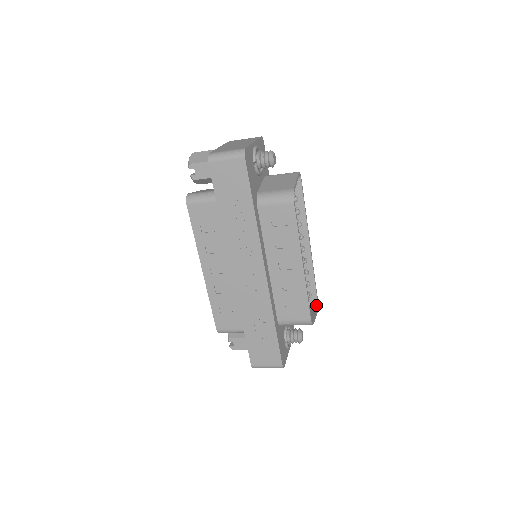
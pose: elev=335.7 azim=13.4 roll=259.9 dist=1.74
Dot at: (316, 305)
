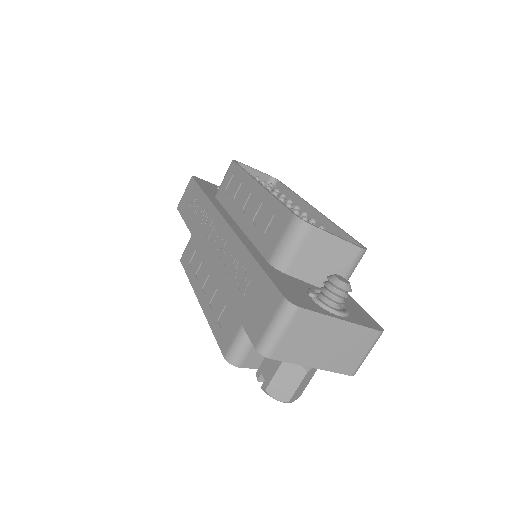
Dot at: occluded
